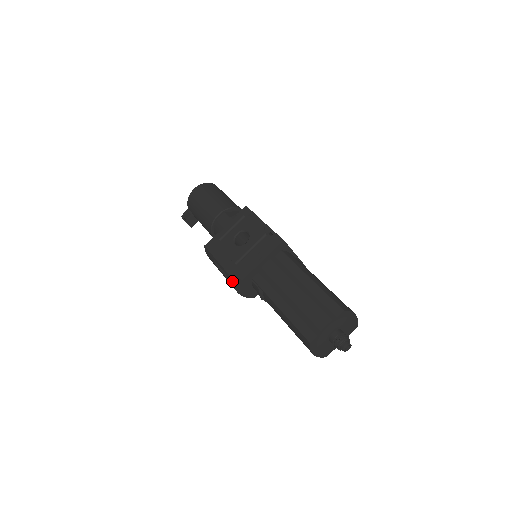
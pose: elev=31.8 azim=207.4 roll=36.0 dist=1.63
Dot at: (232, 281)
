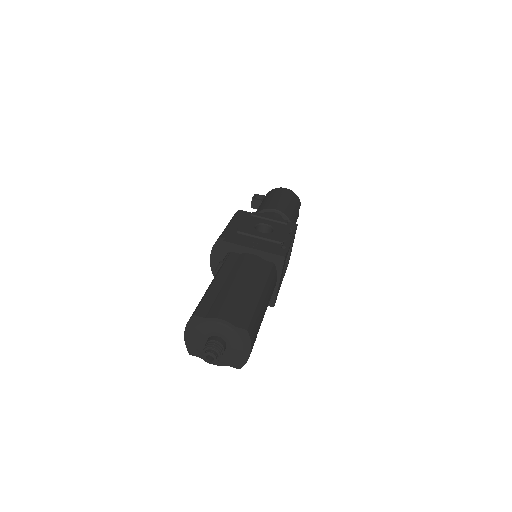
Dot at: (218, 238)
